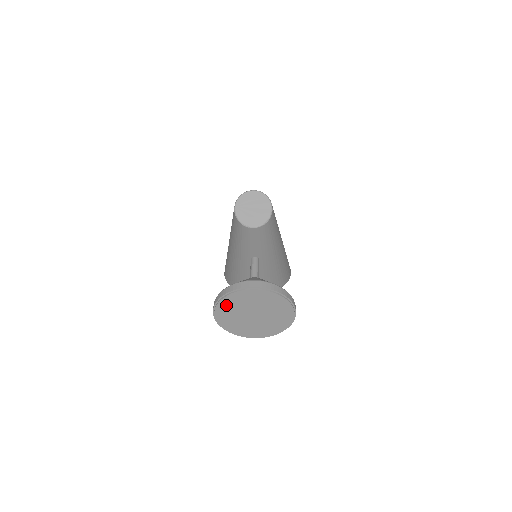
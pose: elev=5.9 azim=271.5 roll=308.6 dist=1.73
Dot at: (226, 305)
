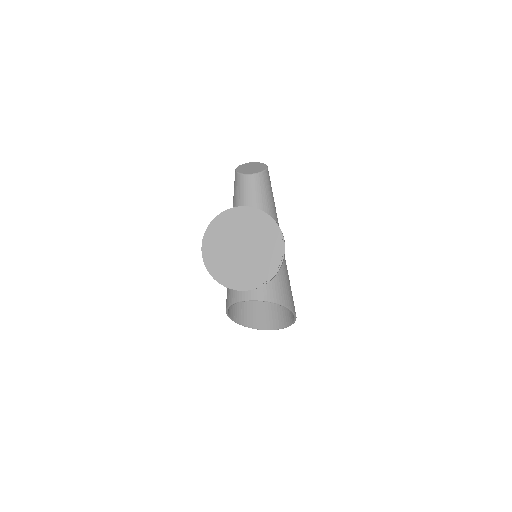
Dot at: (215, 232)
